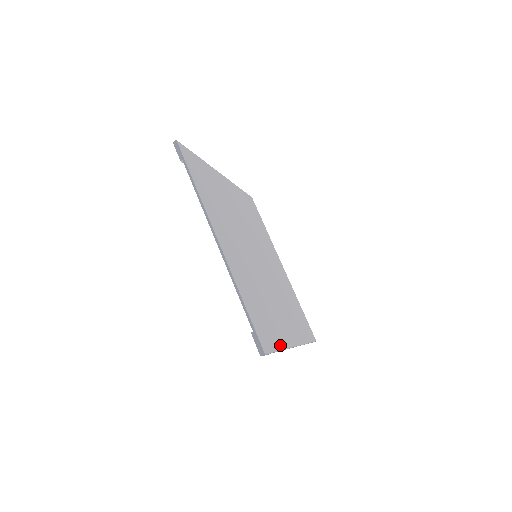
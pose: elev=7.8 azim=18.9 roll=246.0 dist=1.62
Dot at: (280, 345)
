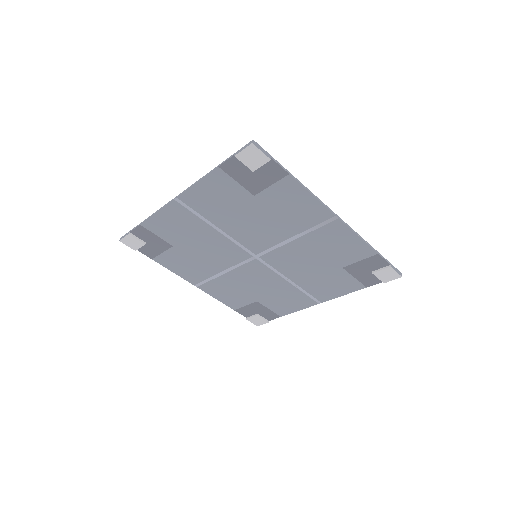
Dot at: (293, 182)
